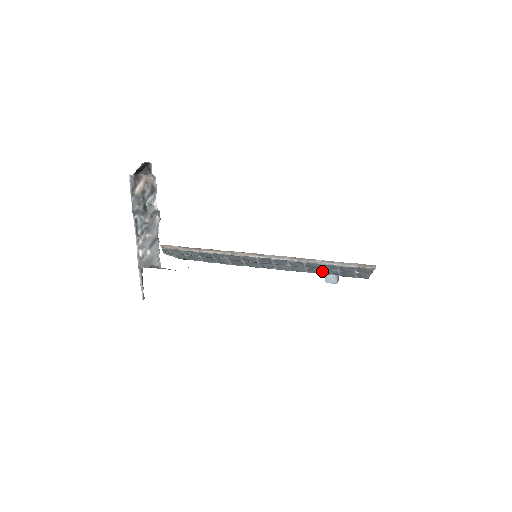
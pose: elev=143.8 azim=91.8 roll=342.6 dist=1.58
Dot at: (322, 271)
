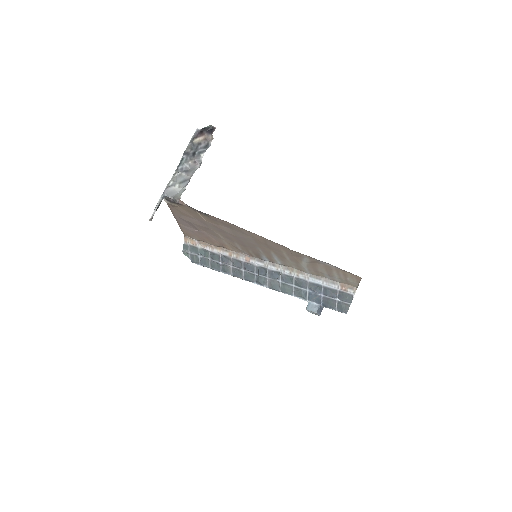
Dot at: (307, 295)
